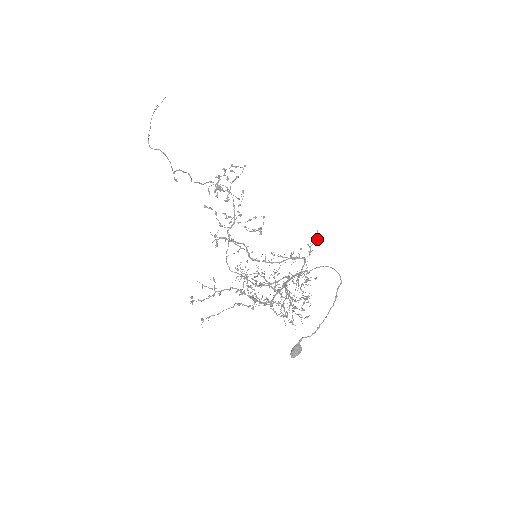
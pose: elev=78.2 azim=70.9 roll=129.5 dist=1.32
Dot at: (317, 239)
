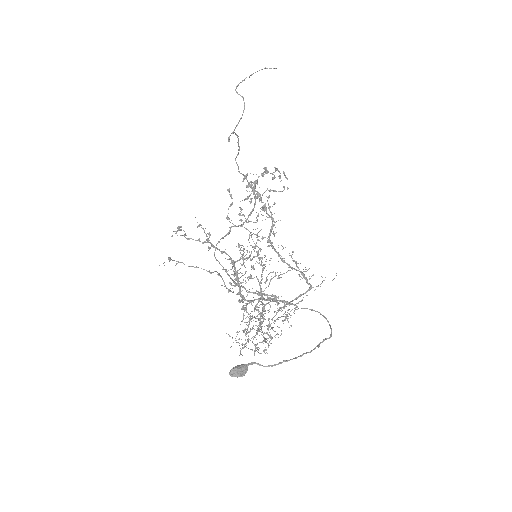
Dot at: occluded
